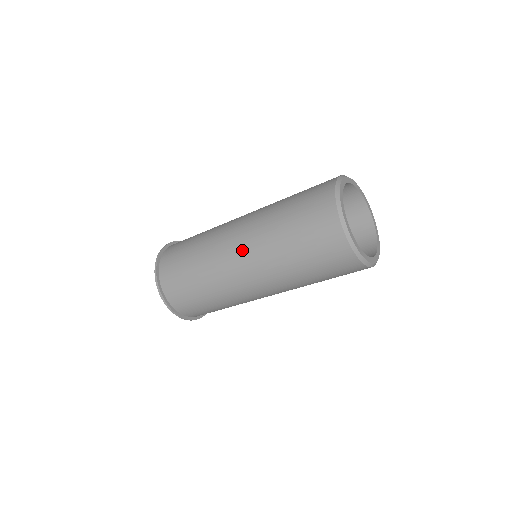
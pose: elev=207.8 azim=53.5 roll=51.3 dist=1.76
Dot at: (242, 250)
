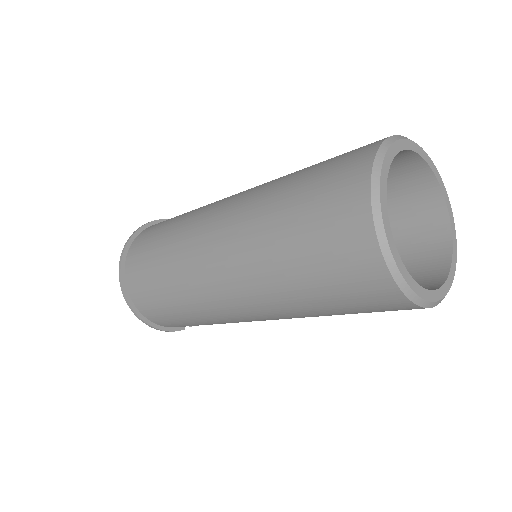
Dot at: (221, 230)
